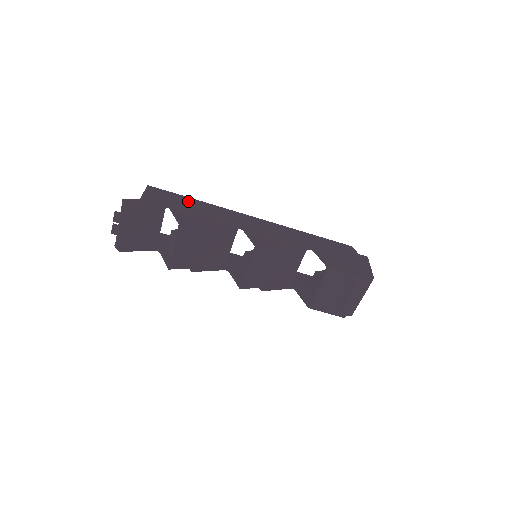
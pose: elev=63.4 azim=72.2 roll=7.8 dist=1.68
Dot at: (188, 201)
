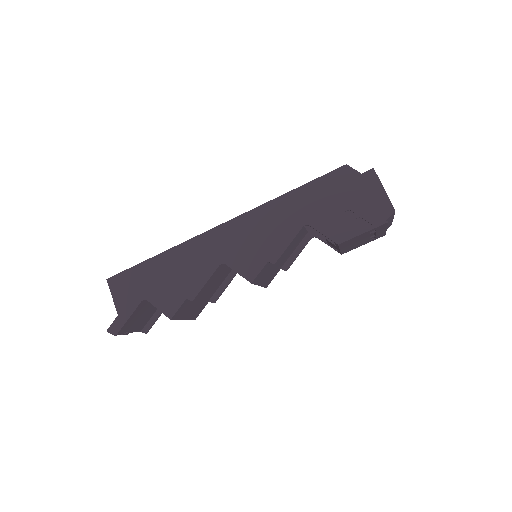
Dot at: (152, 267)
